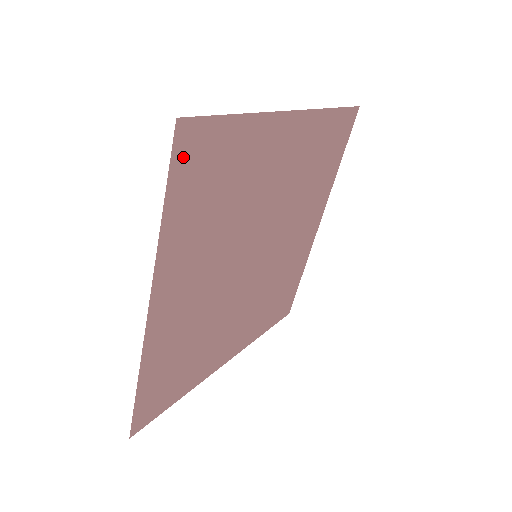
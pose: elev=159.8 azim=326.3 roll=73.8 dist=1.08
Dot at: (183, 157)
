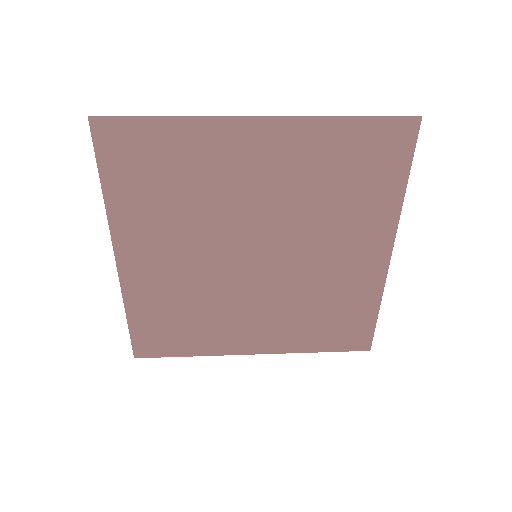
Dot at: (107, 146)
